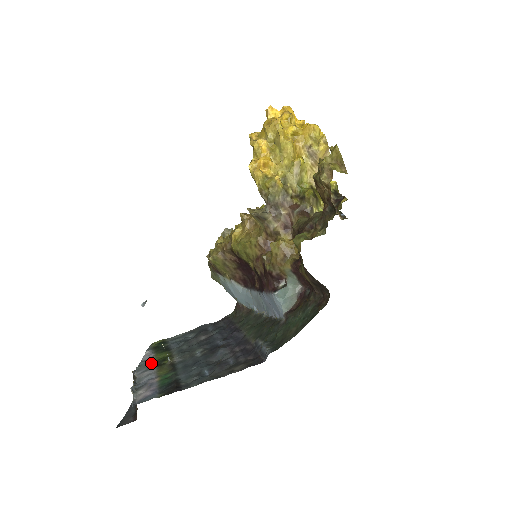
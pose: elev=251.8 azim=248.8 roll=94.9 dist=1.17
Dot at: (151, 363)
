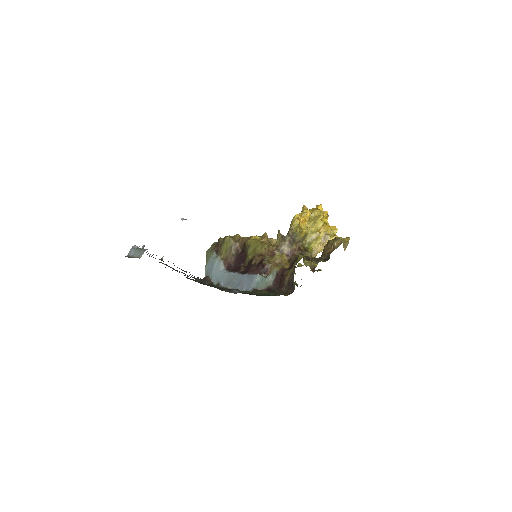
Dot at: occluded
